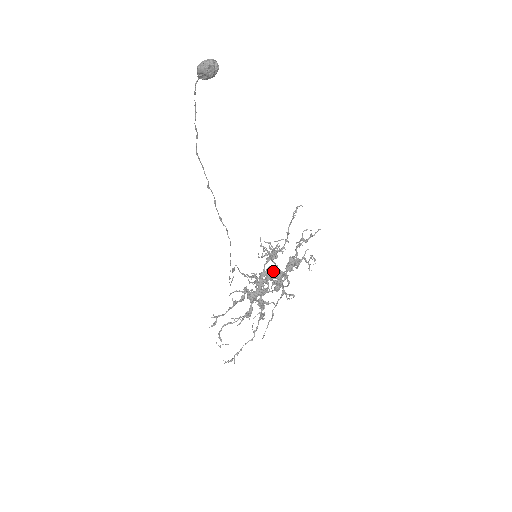
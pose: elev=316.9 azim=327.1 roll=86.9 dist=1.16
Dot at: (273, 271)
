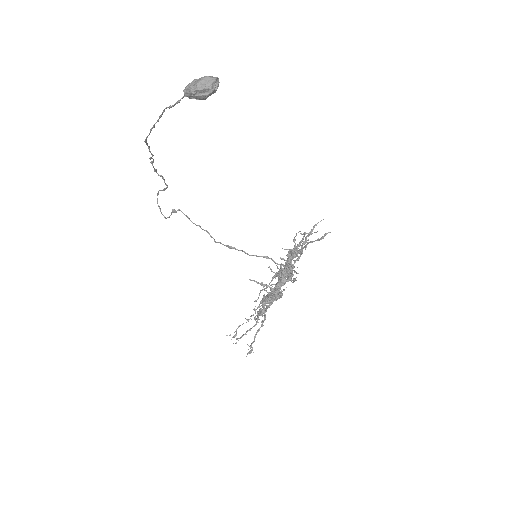
Dot at: (286, 277)
